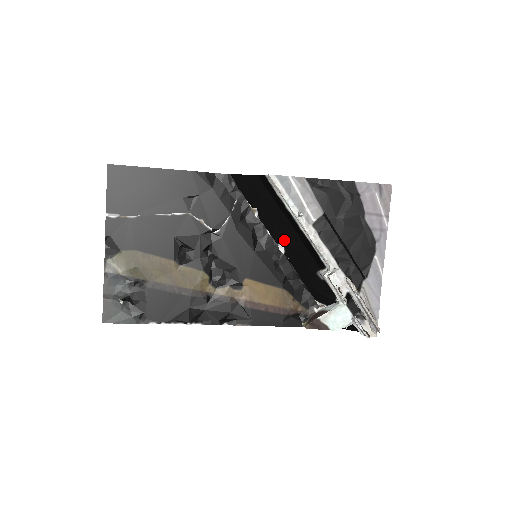
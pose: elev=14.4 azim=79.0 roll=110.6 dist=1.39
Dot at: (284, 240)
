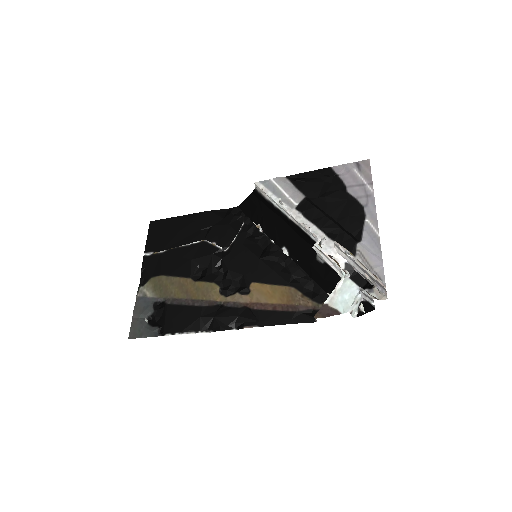
Dot at: (284, 241)
